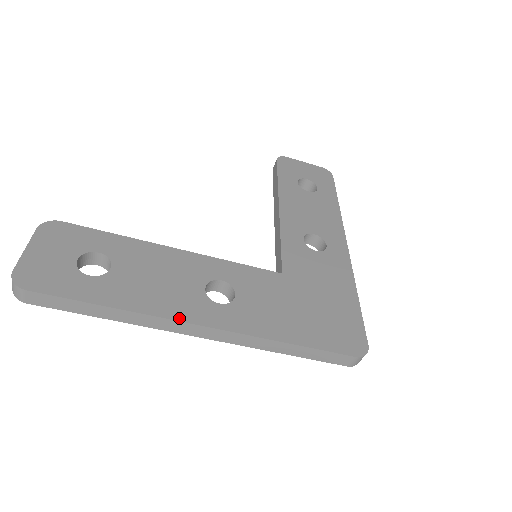
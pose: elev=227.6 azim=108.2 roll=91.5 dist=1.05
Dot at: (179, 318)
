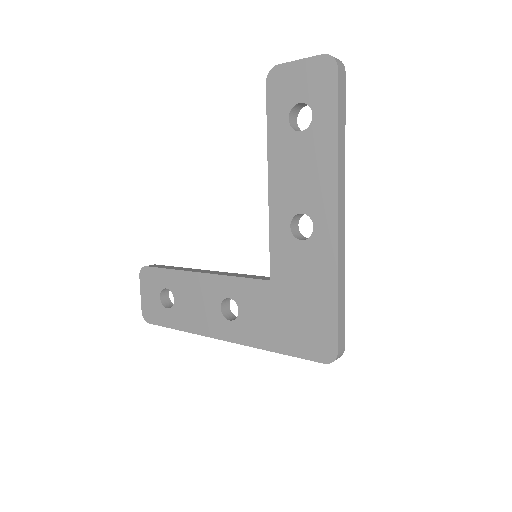
Dot at: (211, 335)
